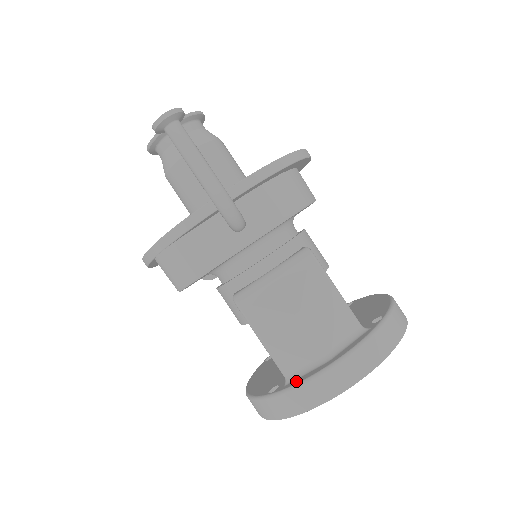
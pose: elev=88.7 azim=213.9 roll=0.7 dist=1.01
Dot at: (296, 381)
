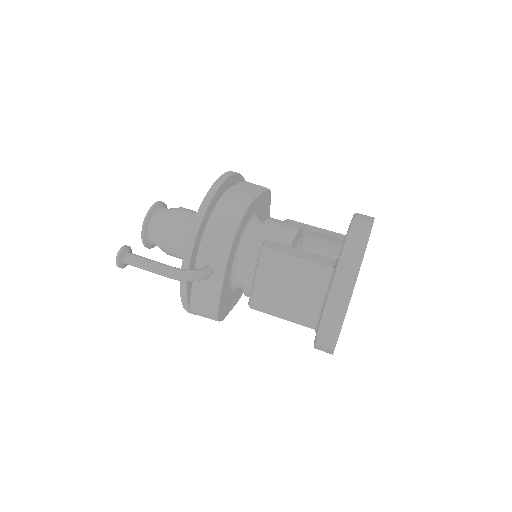
Dot at: occluded
